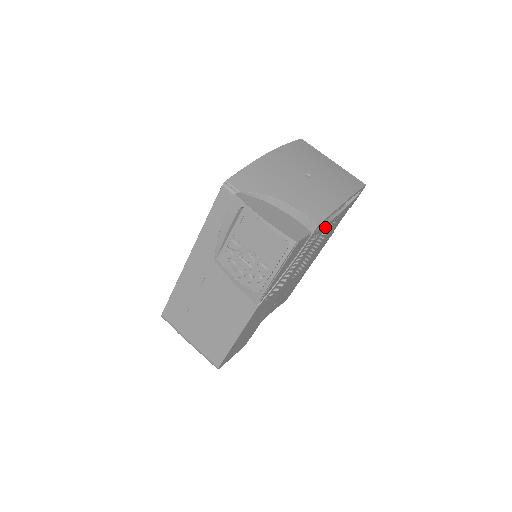
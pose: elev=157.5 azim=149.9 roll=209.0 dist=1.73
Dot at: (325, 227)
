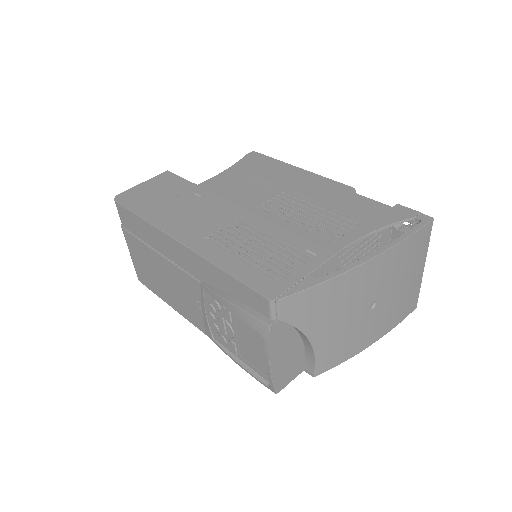
Dot at: occluded
